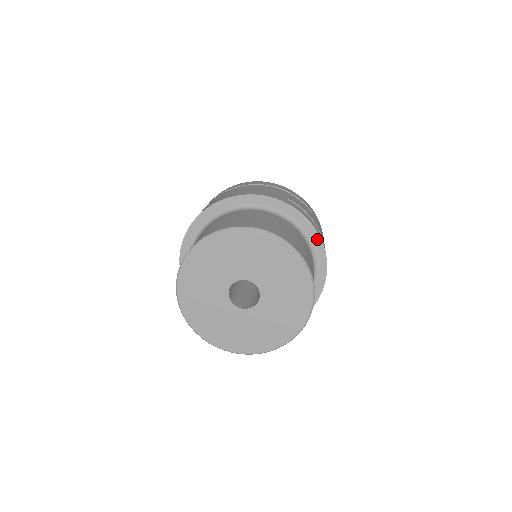
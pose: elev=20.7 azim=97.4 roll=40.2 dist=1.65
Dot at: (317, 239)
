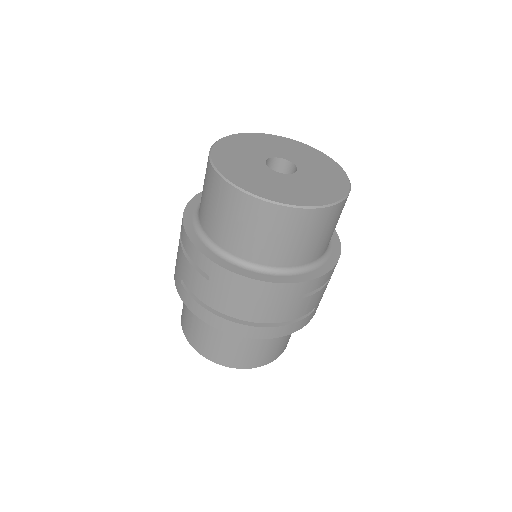
Dot at: occluded
